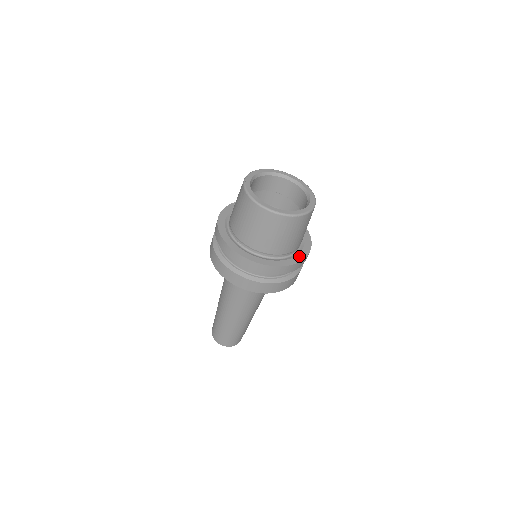
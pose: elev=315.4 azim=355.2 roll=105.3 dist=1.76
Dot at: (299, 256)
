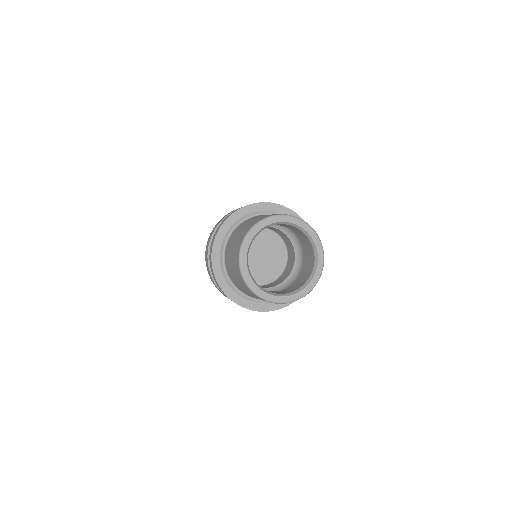
Dot at: occluded
